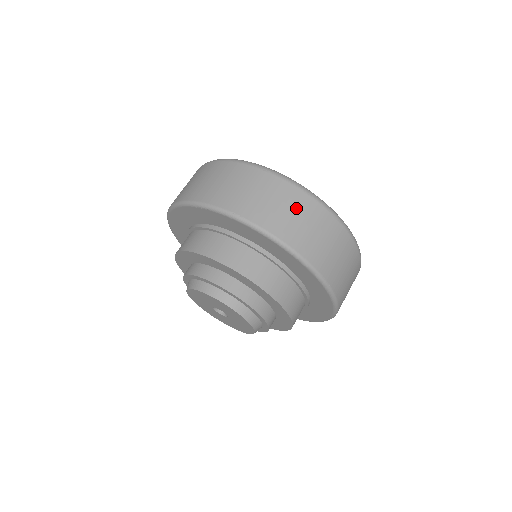
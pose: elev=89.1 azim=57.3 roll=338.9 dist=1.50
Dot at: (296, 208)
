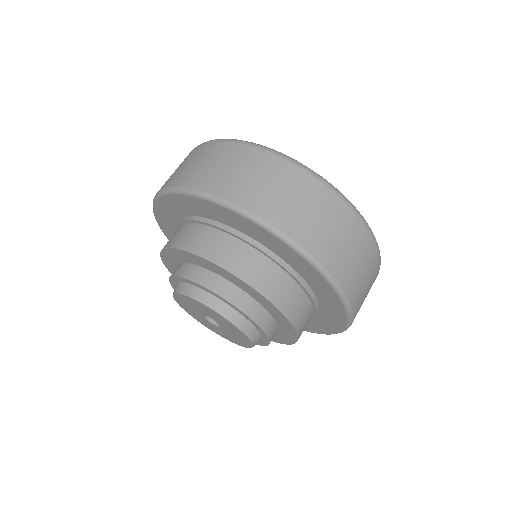
Dot at: occluded
